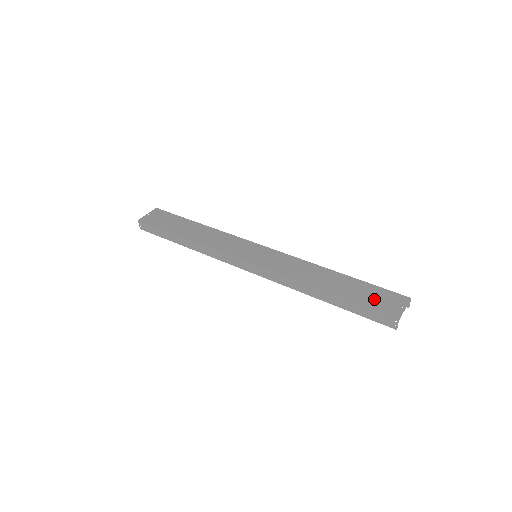
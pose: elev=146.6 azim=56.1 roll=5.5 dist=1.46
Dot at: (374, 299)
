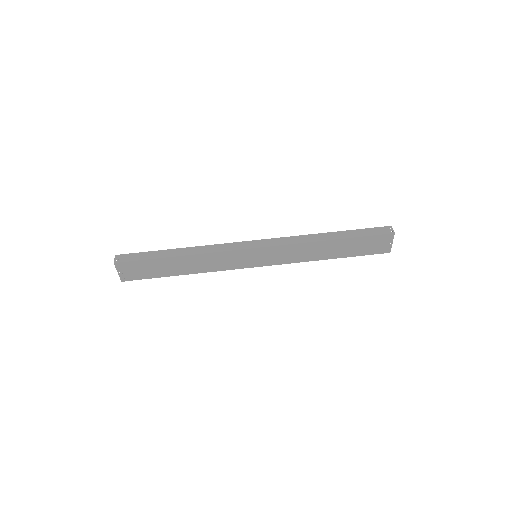
Dot at: (368, 248)
